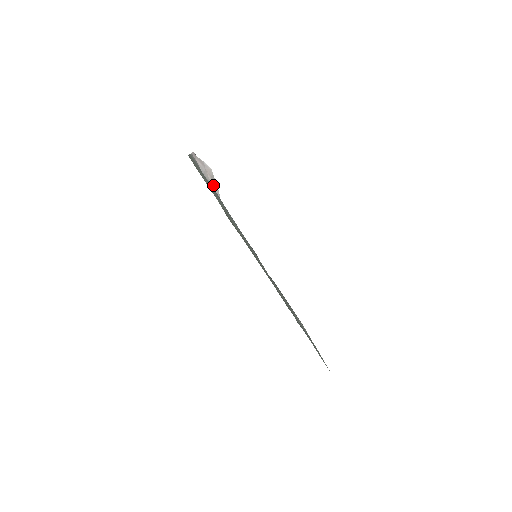
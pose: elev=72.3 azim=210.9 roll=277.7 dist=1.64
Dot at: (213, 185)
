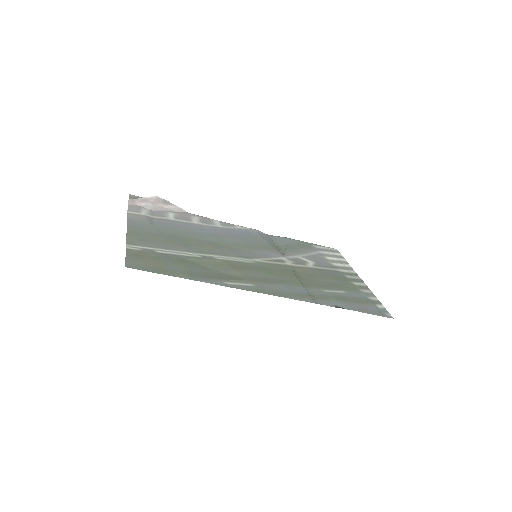
Dot at: (170, 208)
